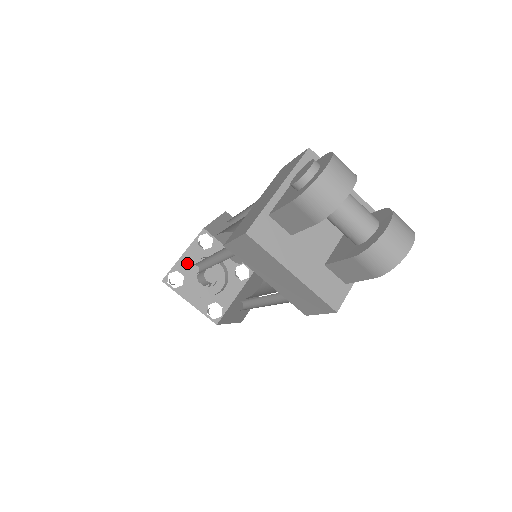
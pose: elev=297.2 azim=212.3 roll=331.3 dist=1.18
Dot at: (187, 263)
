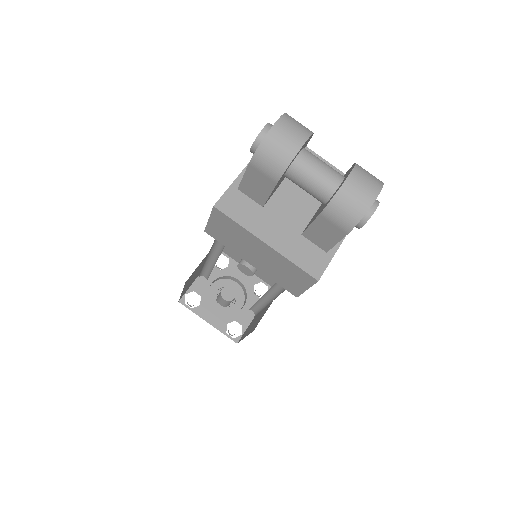
Dot at: (204, 283)
